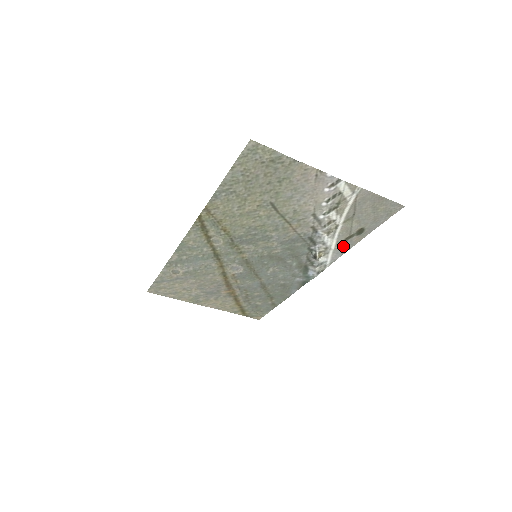
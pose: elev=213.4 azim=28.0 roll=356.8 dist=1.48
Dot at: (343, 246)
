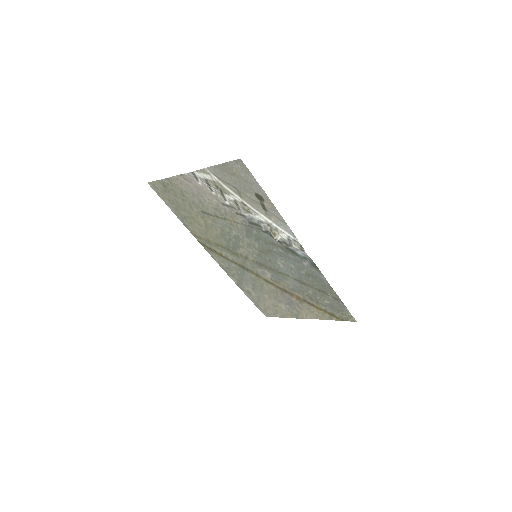
Dot at: (274, 216)
